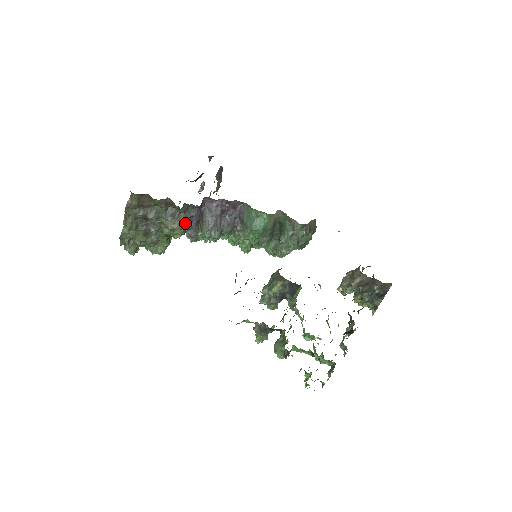
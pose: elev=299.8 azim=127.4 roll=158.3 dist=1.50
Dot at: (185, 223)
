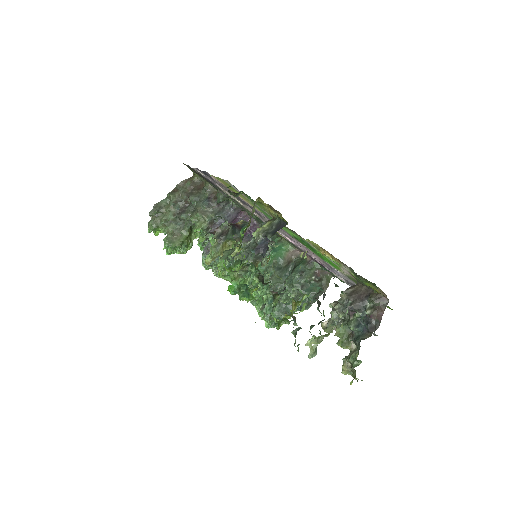
Dot at: (213, 221)
